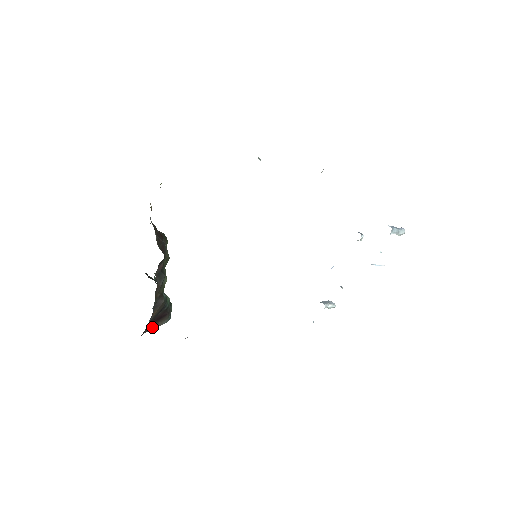
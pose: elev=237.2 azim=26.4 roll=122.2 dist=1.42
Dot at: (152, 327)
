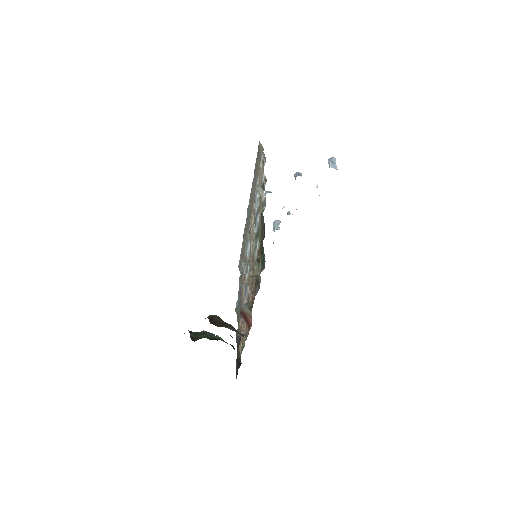
Dot at: occluded
